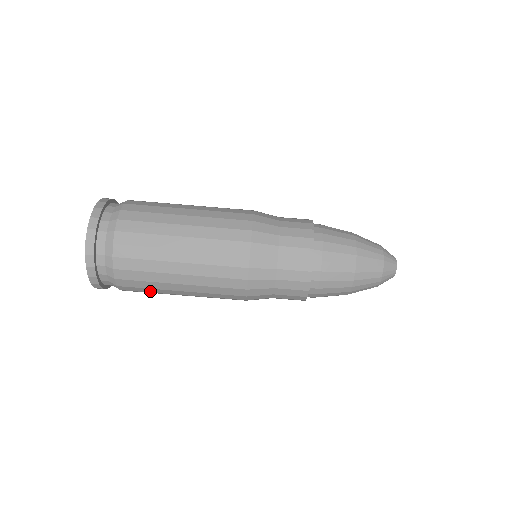
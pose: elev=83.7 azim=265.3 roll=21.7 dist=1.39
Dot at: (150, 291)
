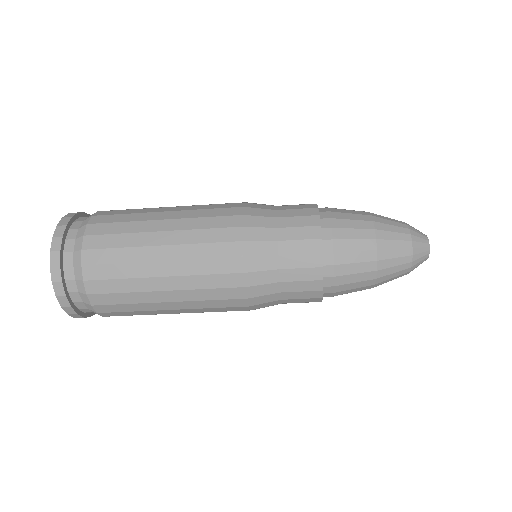
Dot at: occluded
